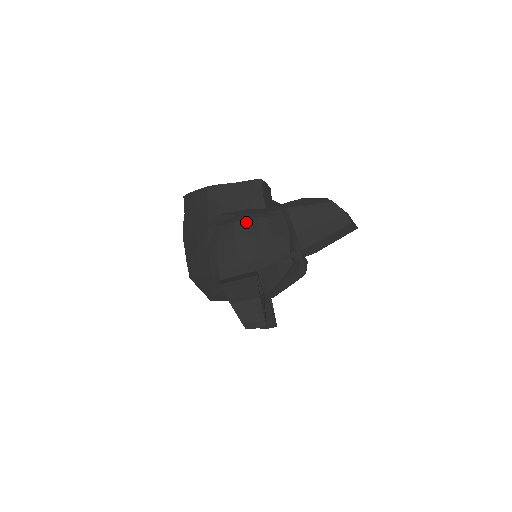
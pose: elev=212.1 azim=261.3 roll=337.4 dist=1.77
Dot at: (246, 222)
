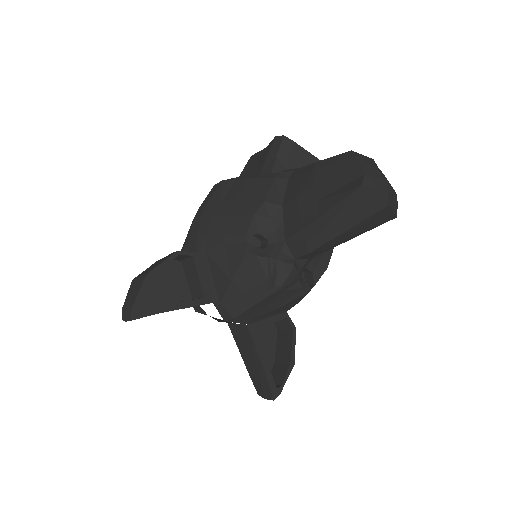
Dot at: (220, 183)
